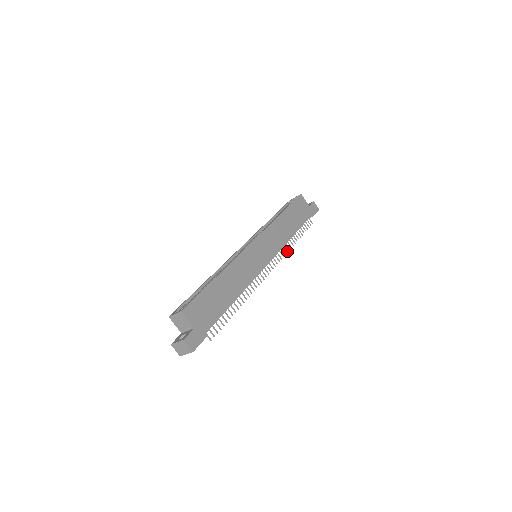
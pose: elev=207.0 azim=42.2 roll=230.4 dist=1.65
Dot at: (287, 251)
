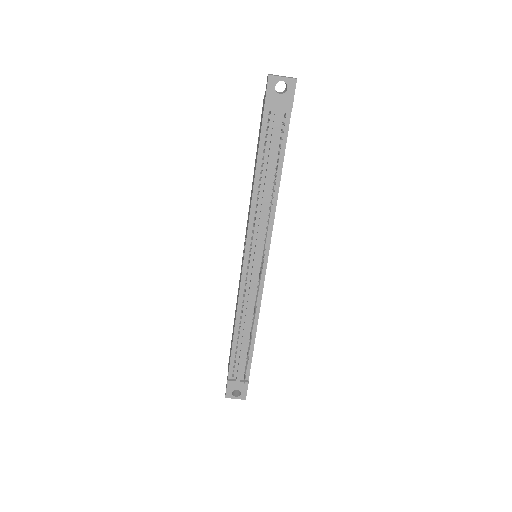
Dot at: (255, 313)
